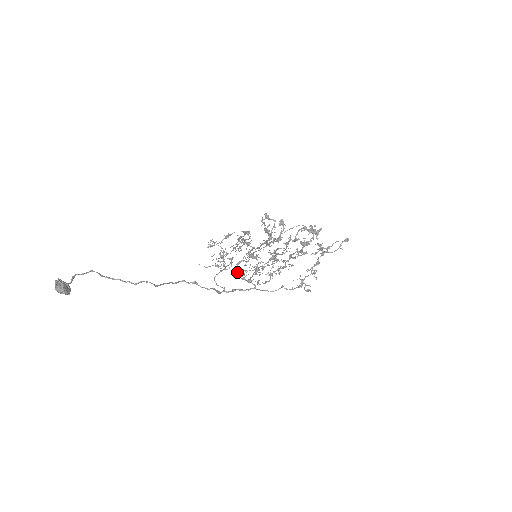
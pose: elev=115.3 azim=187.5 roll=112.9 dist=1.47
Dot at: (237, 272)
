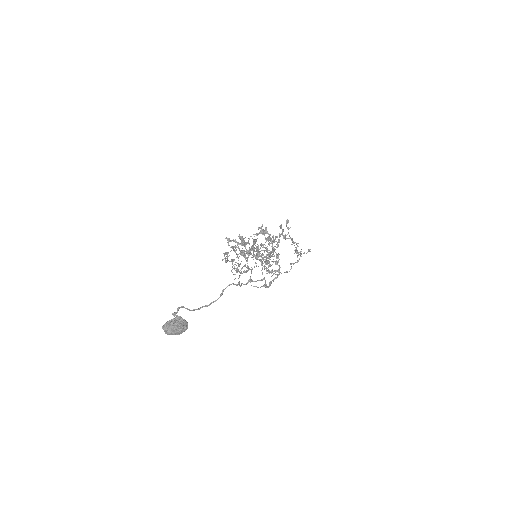
Dot at: occluded
